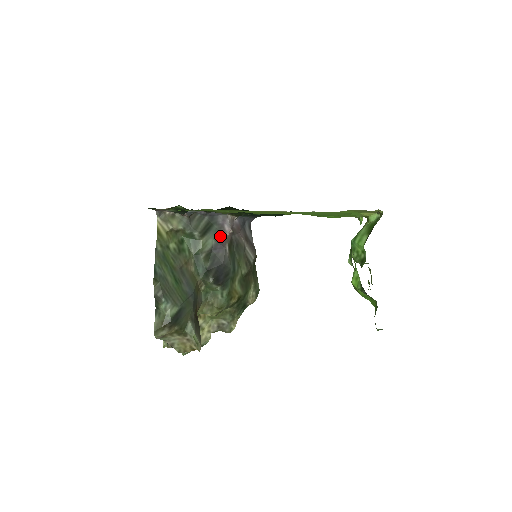
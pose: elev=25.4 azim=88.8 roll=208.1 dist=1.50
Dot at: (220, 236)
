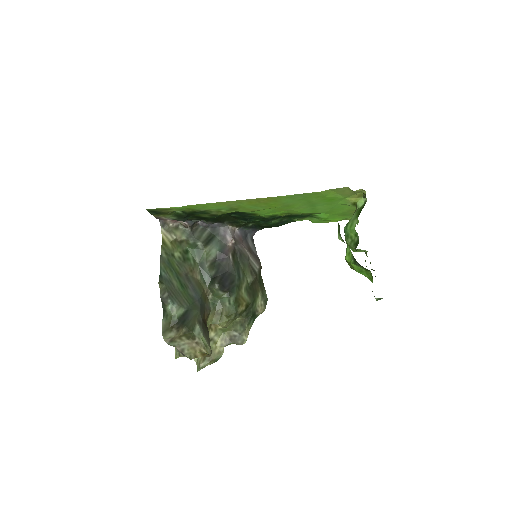
Dot at: (223, 246)
